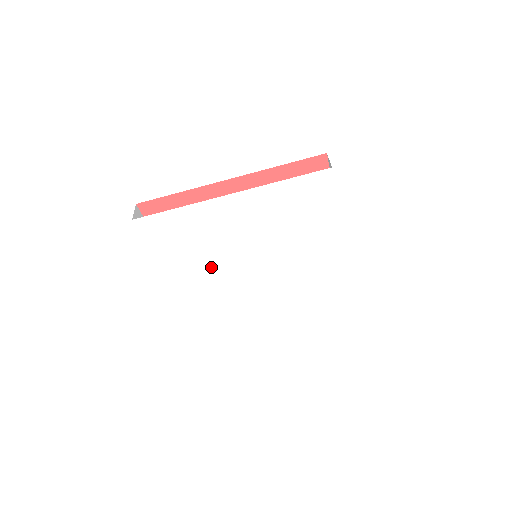
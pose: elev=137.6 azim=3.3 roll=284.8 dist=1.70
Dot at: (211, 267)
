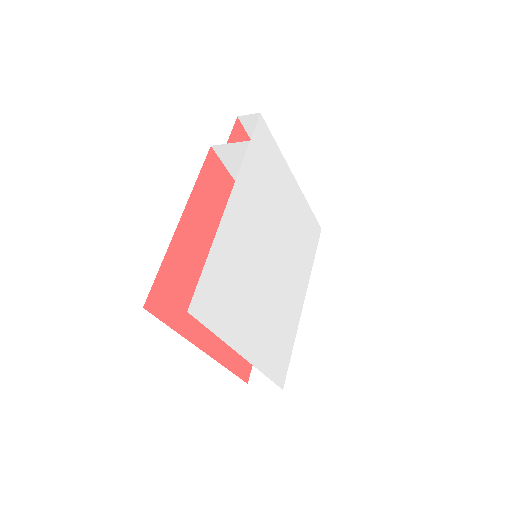
Dot at: (259, 215)
